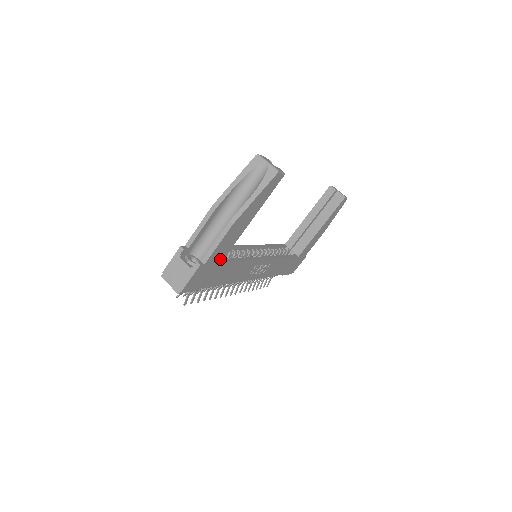
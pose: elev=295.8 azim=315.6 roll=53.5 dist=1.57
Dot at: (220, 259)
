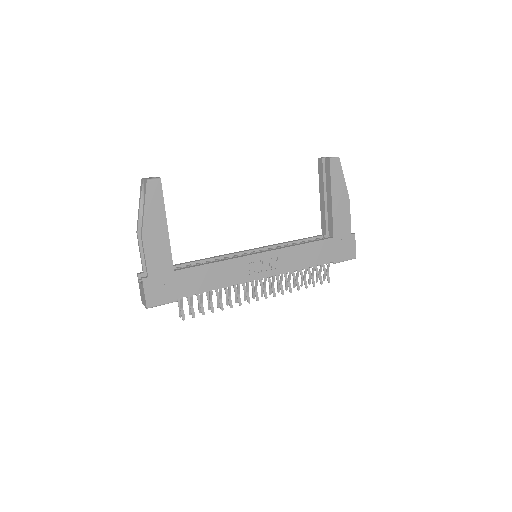
Dot at: (168, 268)
